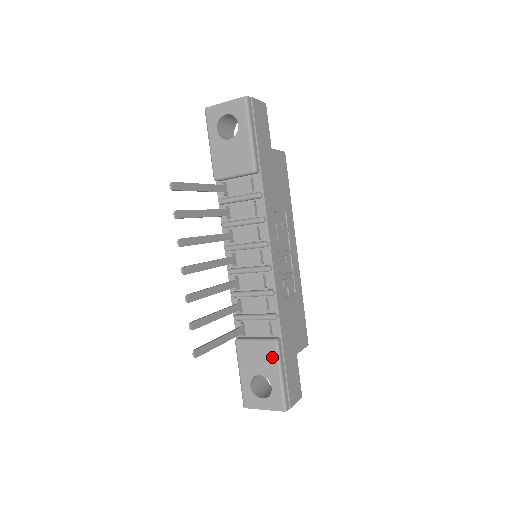
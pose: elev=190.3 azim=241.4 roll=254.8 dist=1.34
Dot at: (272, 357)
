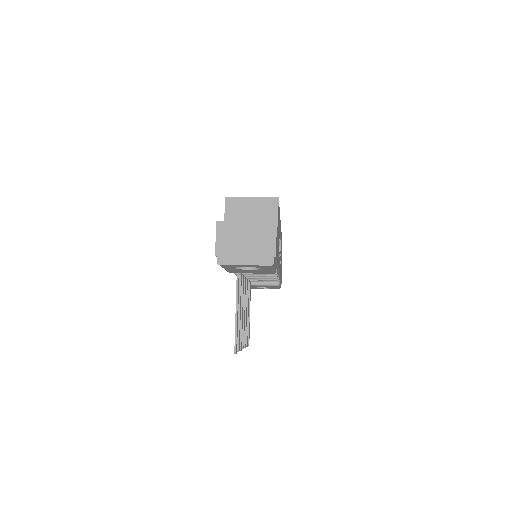
Dot at: occluded
